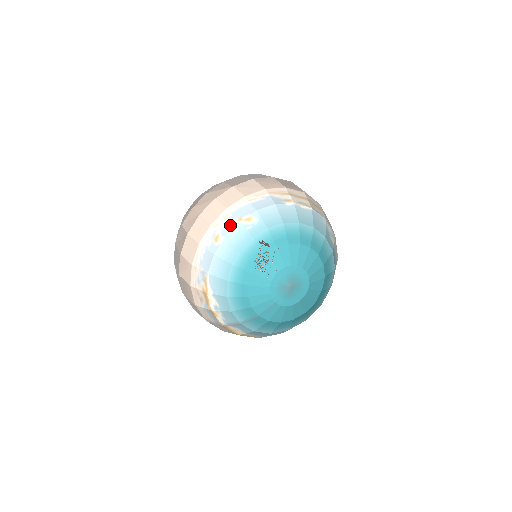
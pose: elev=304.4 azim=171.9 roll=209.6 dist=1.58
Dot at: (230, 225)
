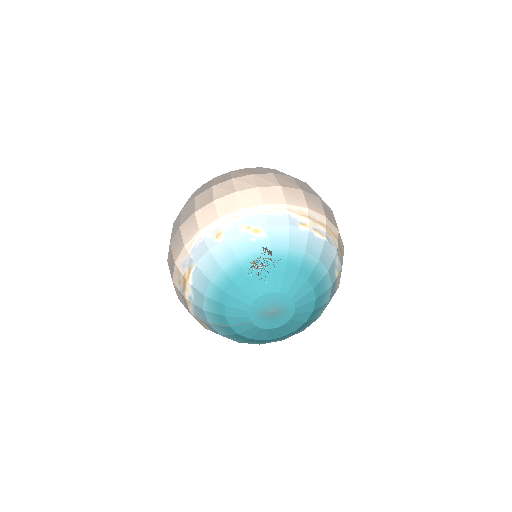
Dot at: (236, 228)
